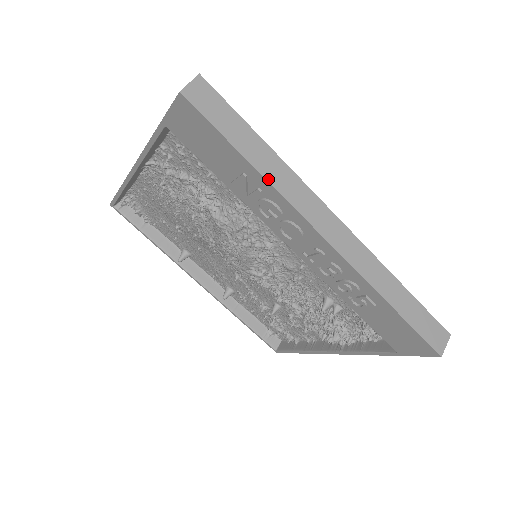
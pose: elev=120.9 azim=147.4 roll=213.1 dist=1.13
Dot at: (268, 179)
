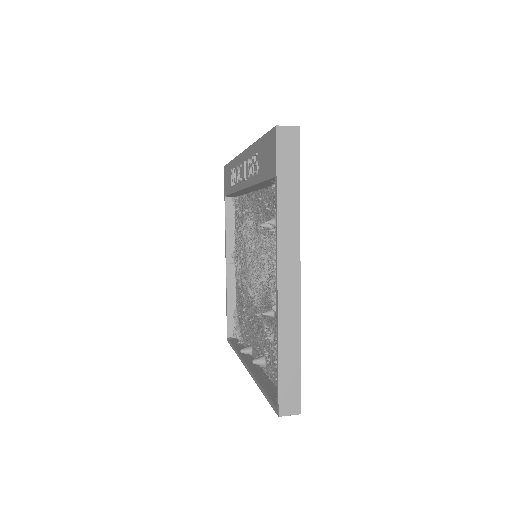
Dot at: occluded
